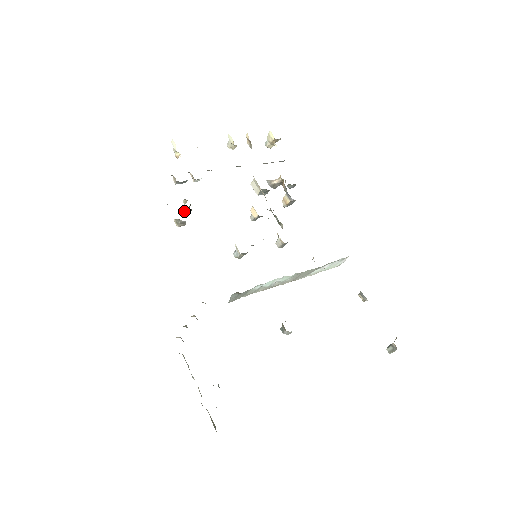
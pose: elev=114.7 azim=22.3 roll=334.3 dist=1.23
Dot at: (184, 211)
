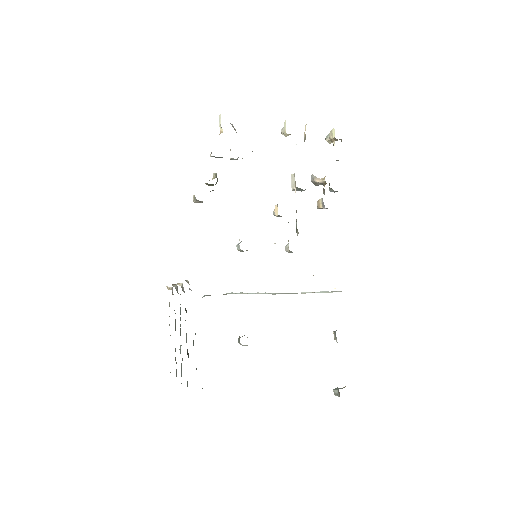
Dot at: (209, 185)
